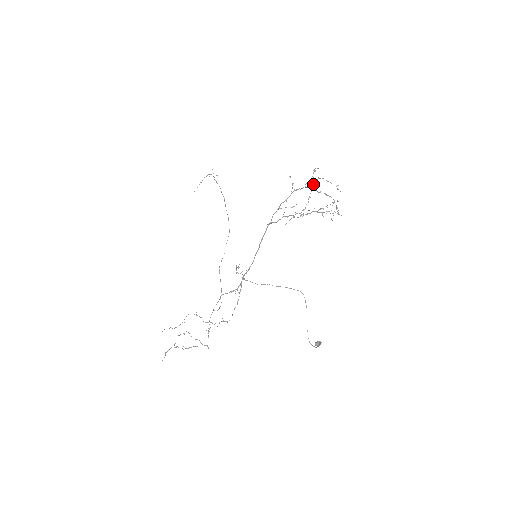
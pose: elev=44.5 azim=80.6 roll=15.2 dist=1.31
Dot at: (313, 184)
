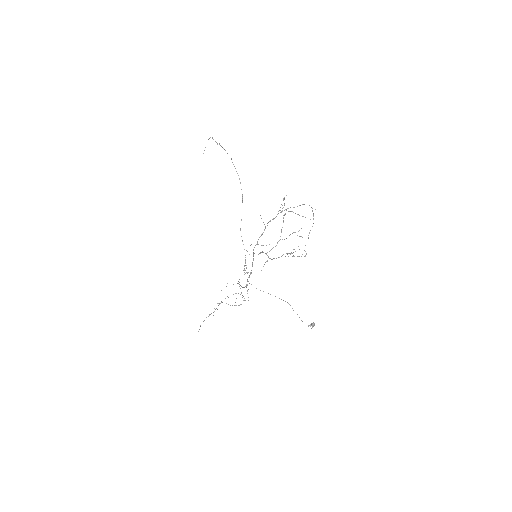
Dot at: occluded
